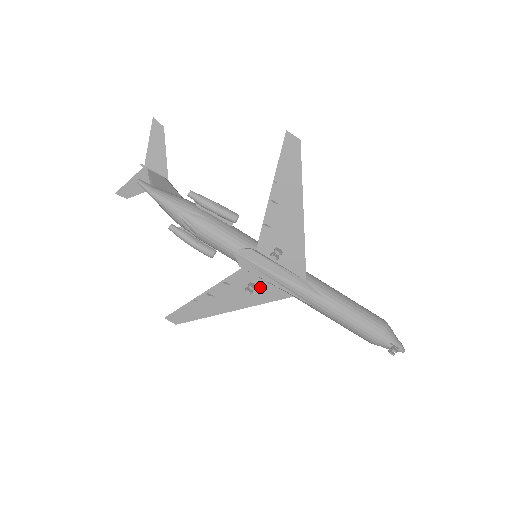
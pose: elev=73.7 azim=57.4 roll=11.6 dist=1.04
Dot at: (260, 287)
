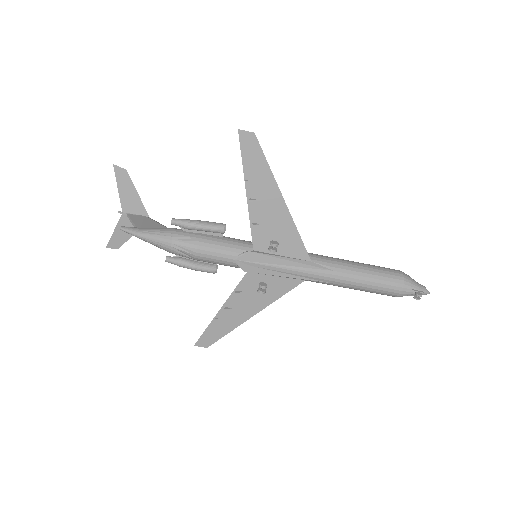
Dot at: (271, 283)
